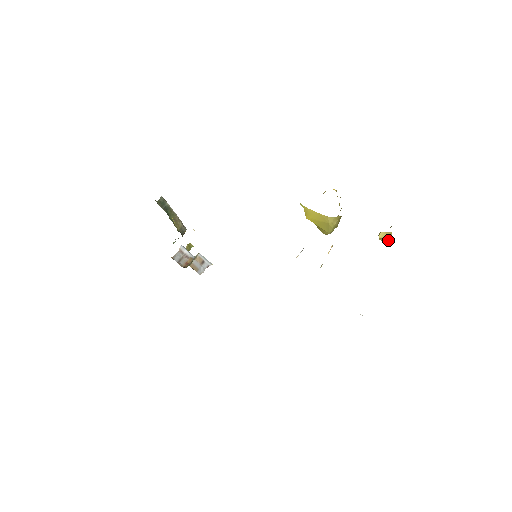
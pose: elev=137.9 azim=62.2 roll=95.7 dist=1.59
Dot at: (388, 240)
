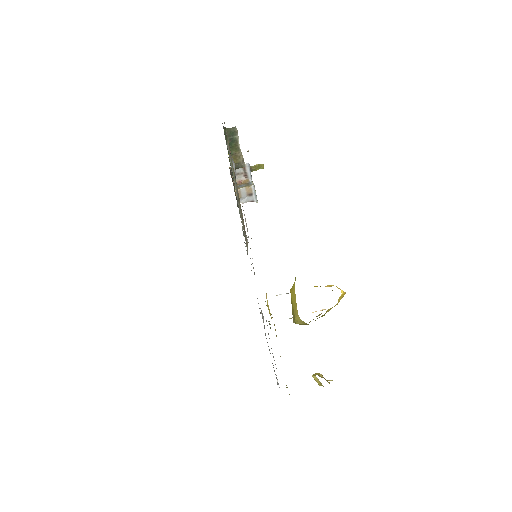
Dot at: (319, 384)
